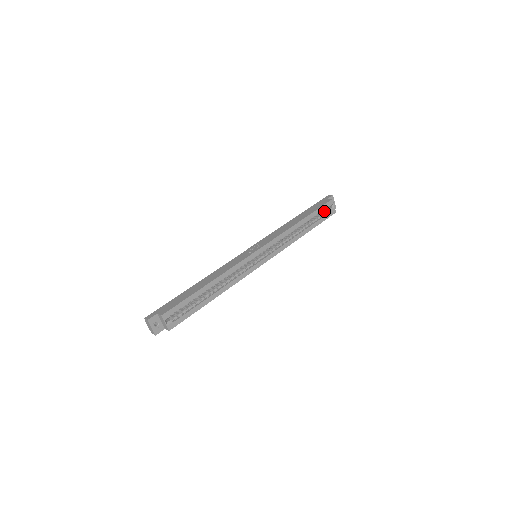
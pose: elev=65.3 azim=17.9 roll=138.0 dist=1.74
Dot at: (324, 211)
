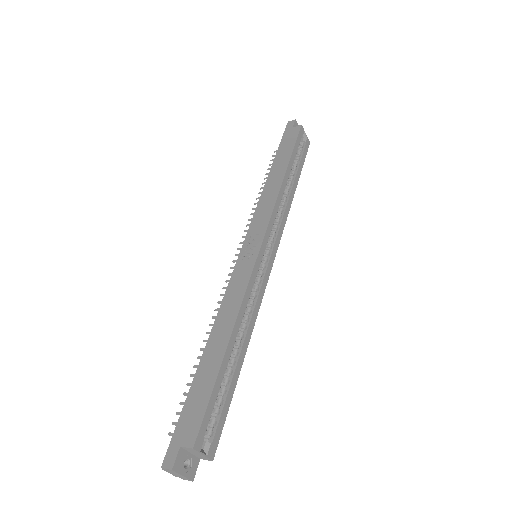
Dot at: occluded
